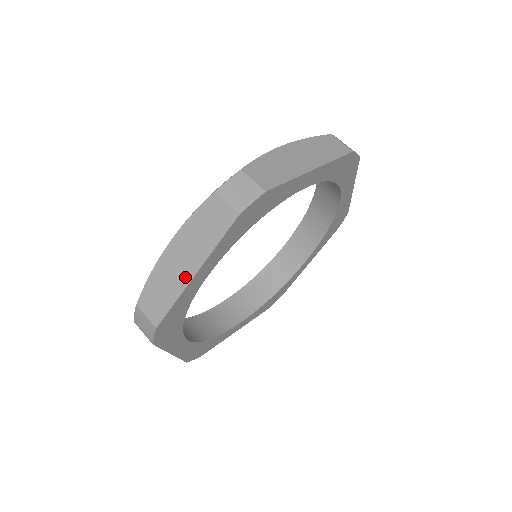
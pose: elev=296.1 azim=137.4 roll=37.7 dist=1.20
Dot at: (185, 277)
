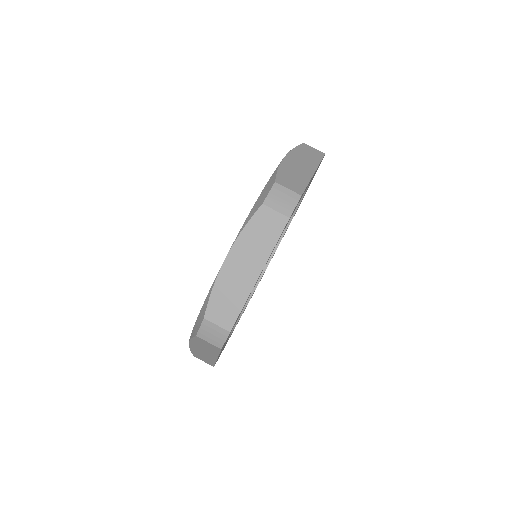
Dot at: (250, 281)
